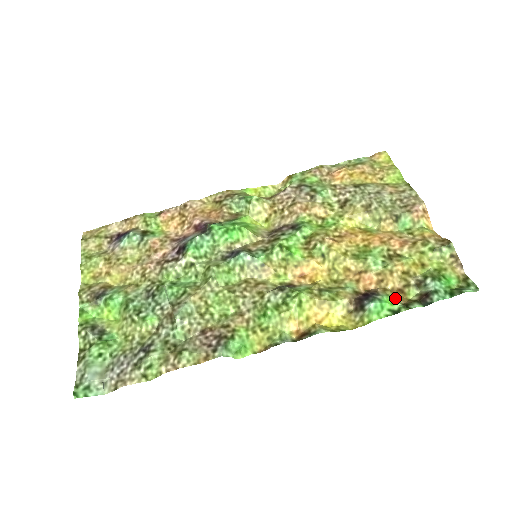
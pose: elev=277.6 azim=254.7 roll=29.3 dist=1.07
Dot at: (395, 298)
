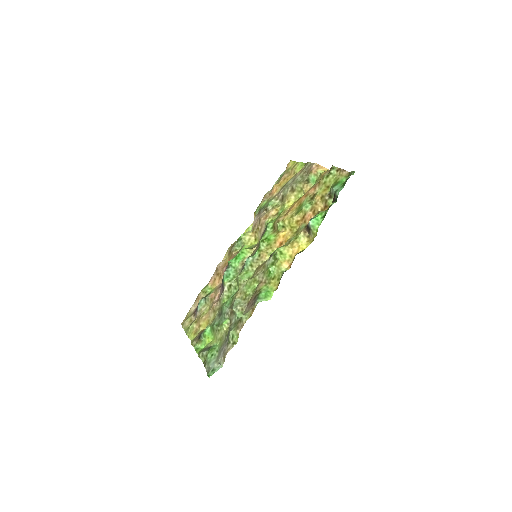
Dot at: (323, 211)
